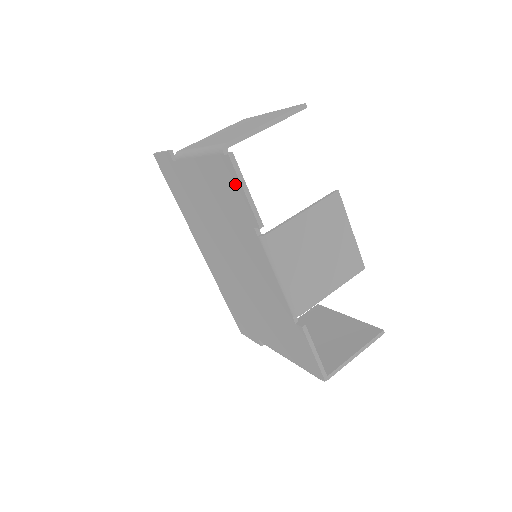
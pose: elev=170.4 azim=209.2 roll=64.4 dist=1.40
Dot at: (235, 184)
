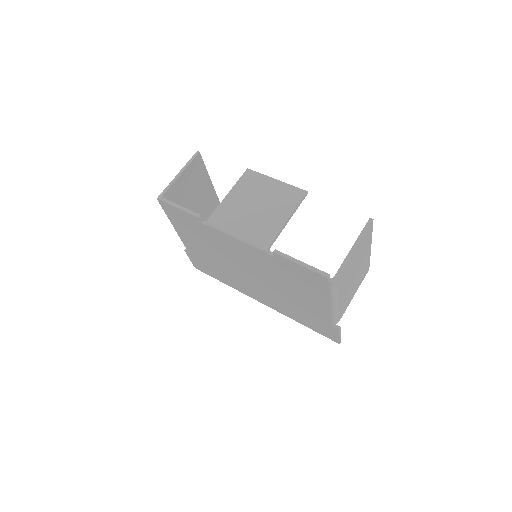
Dot at: (176, 211)
